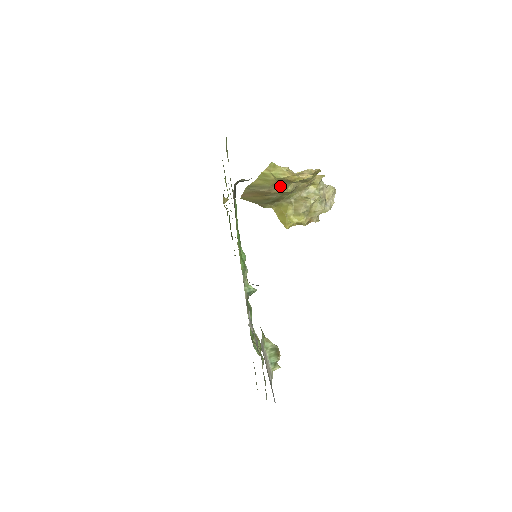
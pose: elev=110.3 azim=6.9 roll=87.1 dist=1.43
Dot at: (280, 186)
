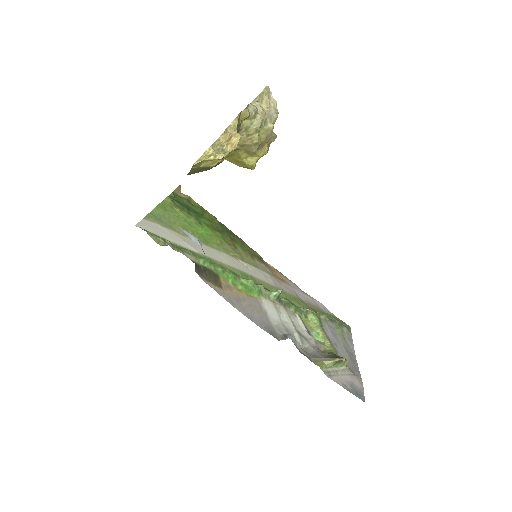
Dot at: occluded
